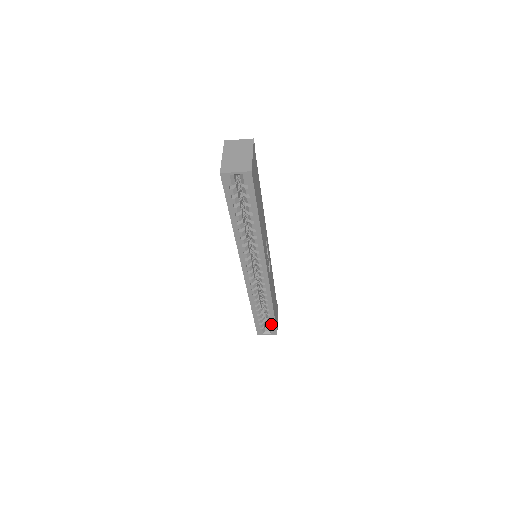
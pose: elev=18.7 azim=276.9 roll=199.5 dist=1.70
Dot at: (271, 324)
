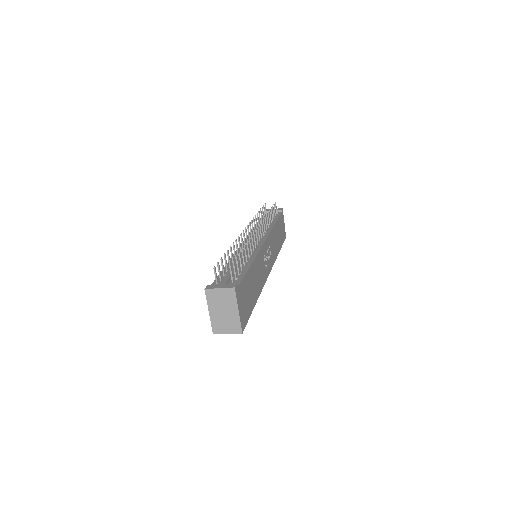
Dot at: occluded
